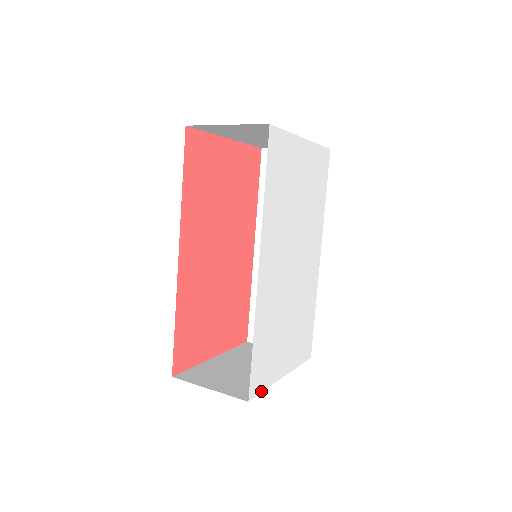
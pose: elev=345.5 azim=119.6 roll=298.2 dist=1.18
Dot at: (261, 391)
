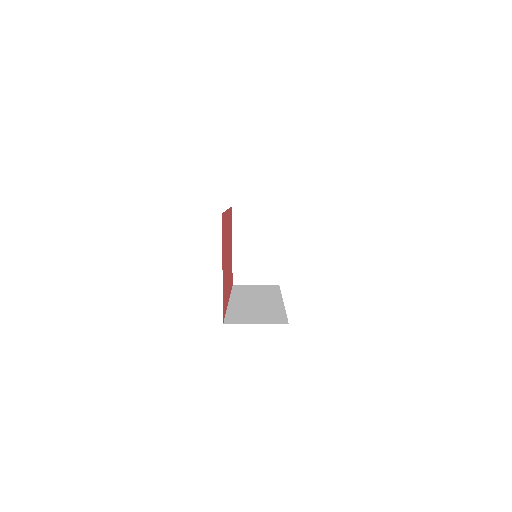
Dot at: occluded
